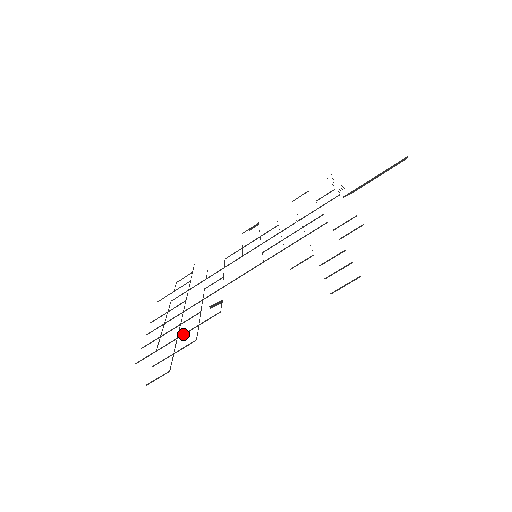
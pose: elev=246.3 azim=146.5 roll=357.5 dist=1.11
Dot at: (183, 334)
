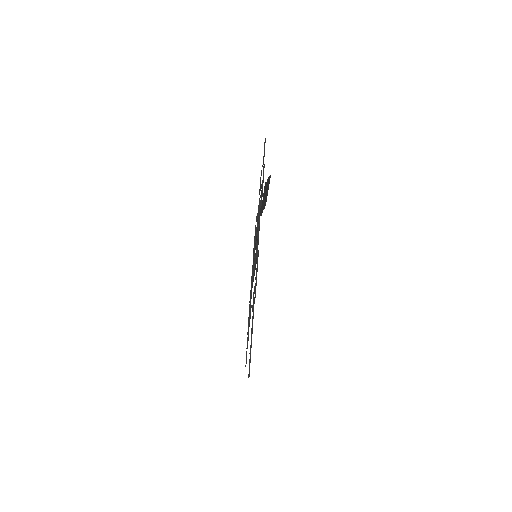
Dot at: occluded
